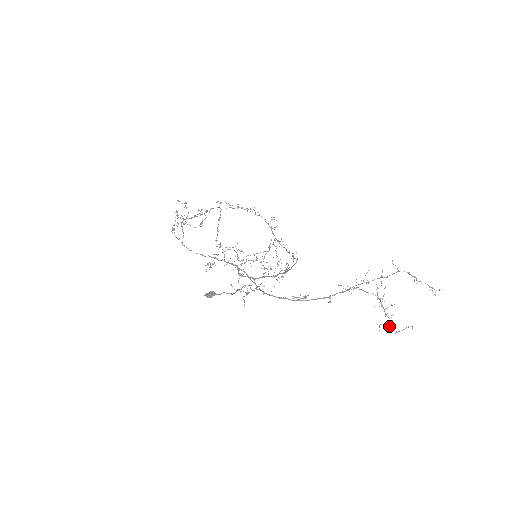
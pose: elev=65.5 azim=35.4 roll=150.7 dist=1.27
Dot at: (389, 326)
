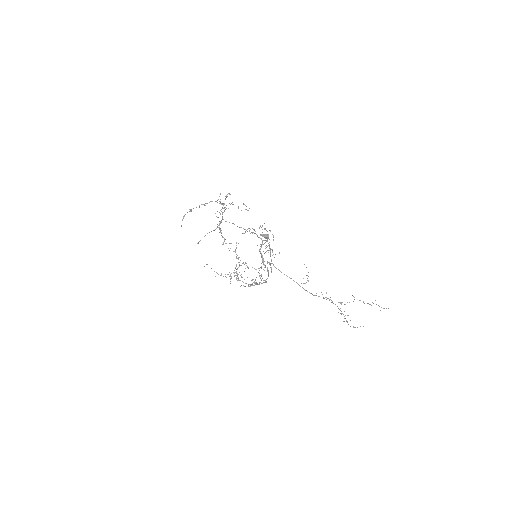
Dot at: occluded
